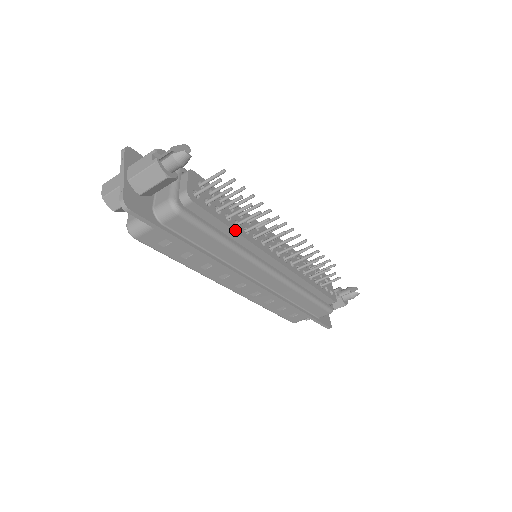
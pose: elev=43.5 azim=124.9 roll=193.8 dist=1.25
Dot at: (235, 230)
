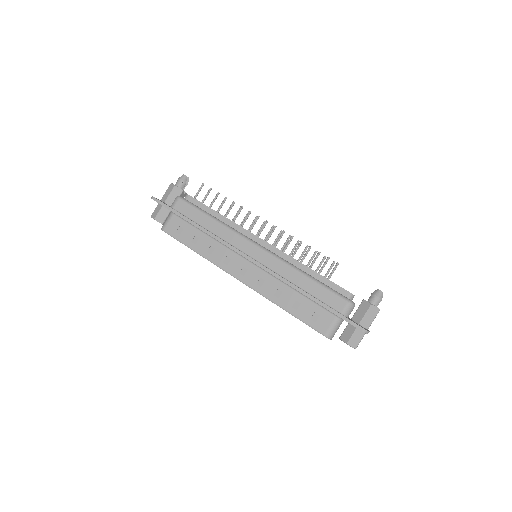
Dot at: (220, 214)
